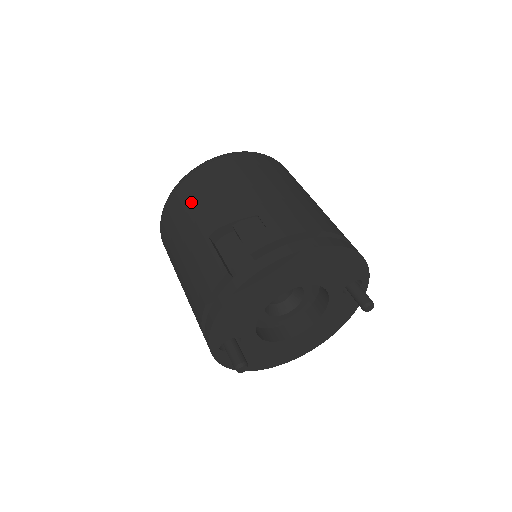
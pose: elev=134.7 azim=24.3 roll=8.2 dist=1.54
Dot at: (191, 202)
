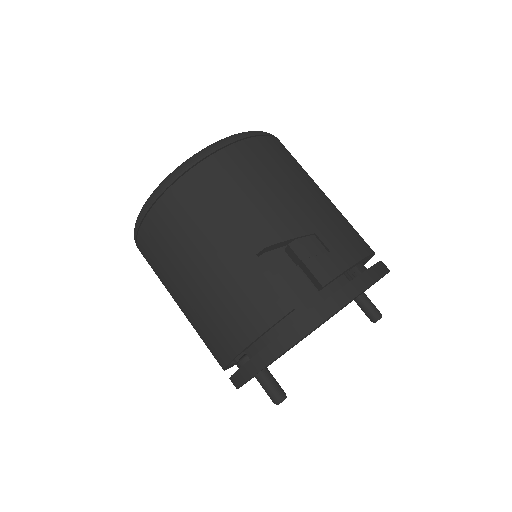
Dot at: (217, 200)
